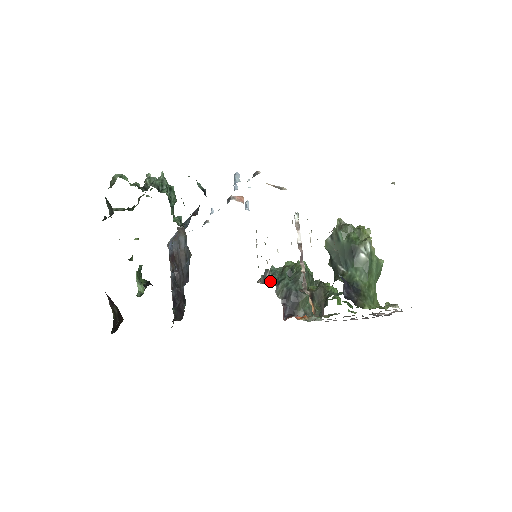
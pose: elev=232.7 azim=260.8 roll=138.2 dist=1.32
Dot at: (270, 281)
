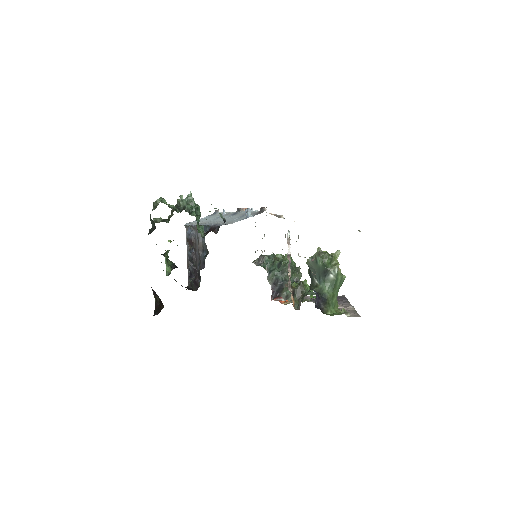
Dot at: (263, 264)
